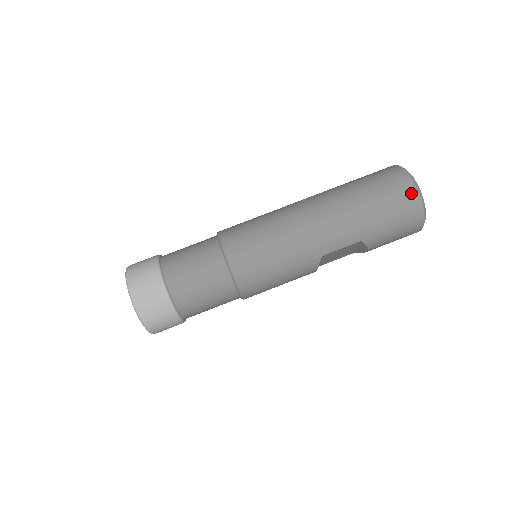
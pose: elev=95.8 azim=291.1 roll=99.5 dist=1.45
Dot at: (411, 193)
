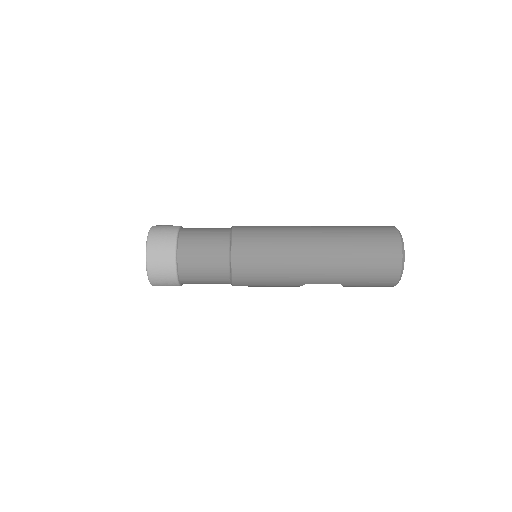
Dot at: (395, 267)
